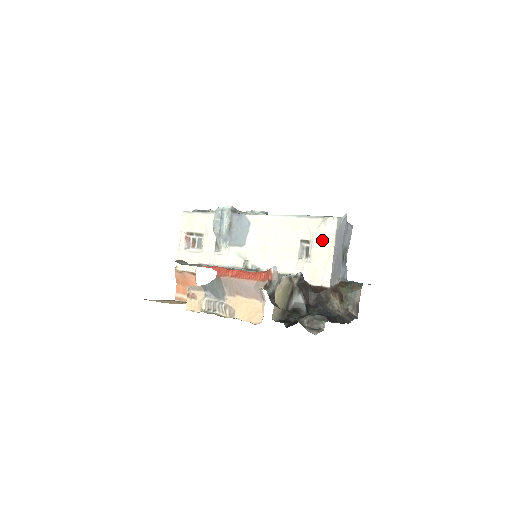
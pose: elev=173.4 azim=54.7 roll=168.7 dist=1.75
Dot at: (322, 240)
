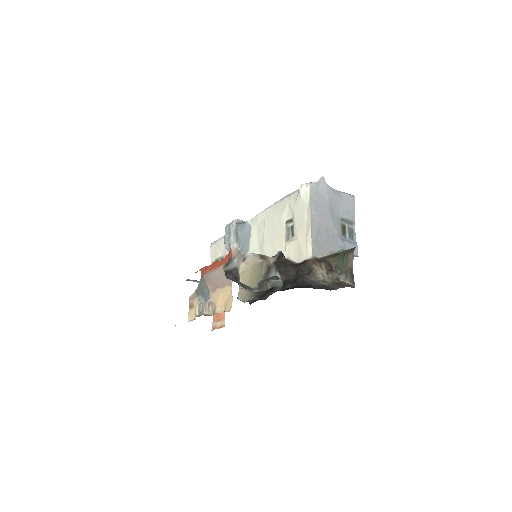
Dot at: (300, 212)
